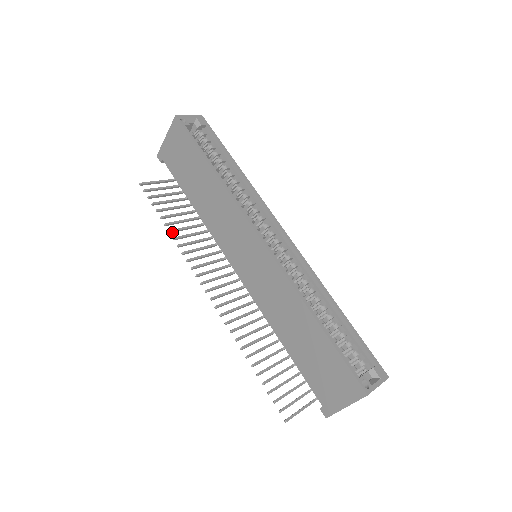
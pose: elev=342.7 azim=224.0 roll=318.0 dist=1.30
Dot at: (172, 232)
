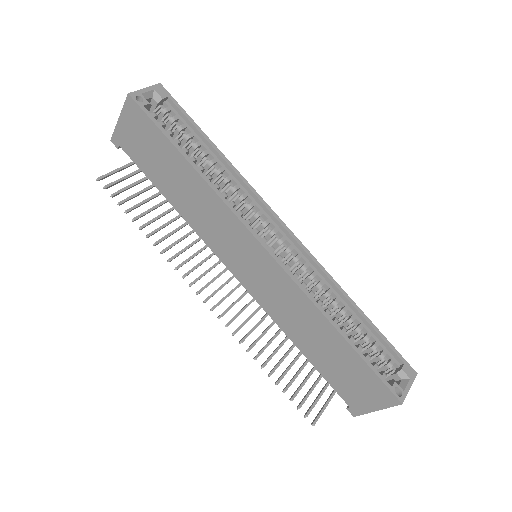
Dot at: occluded
